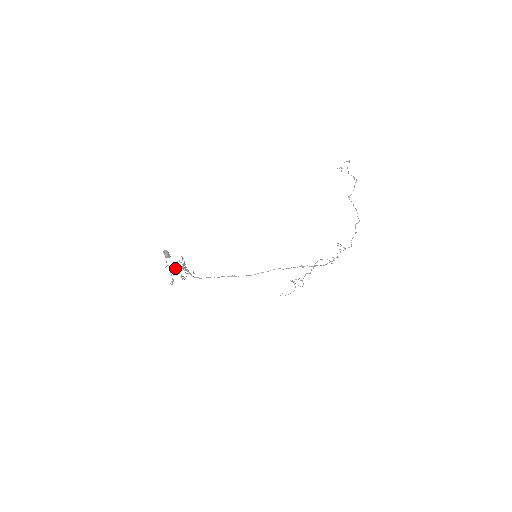
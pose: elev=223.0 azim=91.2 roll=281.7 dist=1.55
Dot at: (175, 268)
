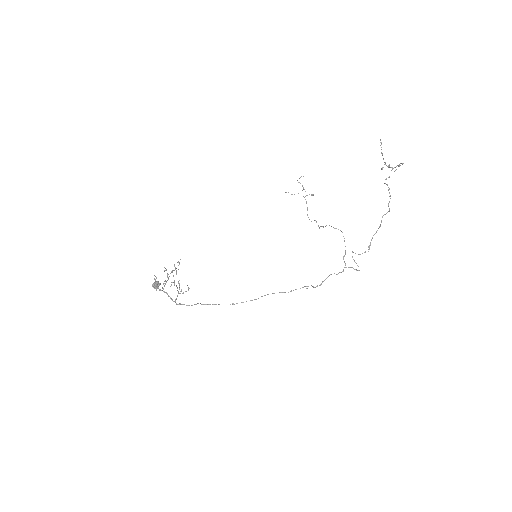
Dot at: occluded
